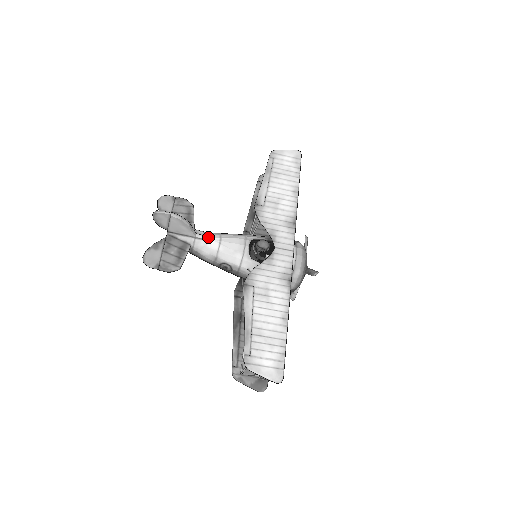
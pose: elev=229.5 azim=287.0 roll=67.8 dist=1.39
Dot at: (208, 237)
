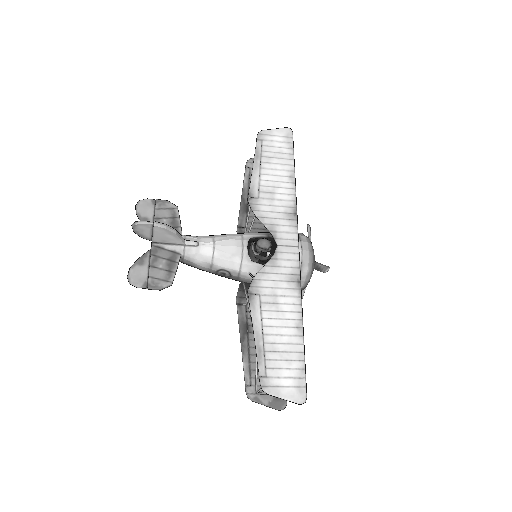
Dot at: (199, 242)
